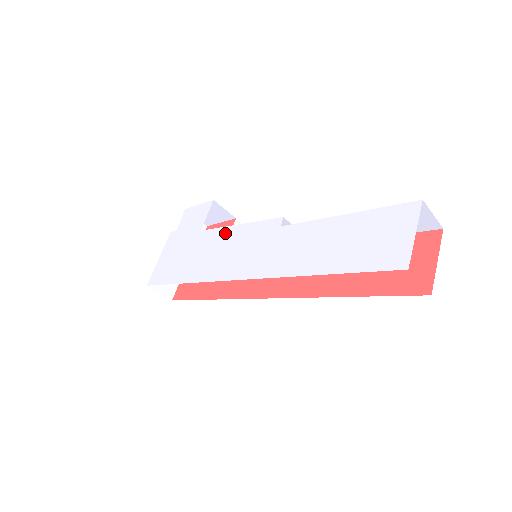
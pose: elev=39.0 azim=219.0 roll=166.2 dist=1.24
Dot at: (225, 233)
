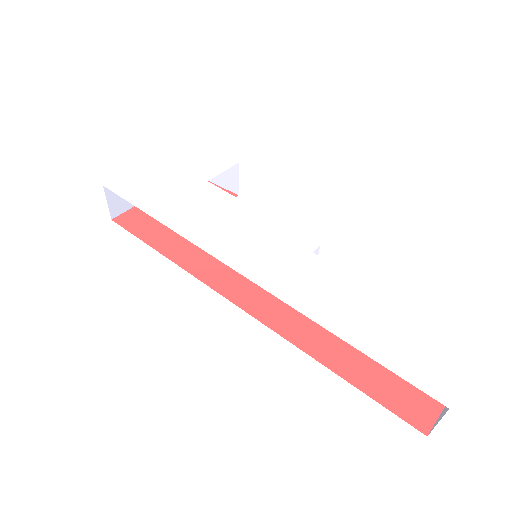
Dot at: (240, 207)
